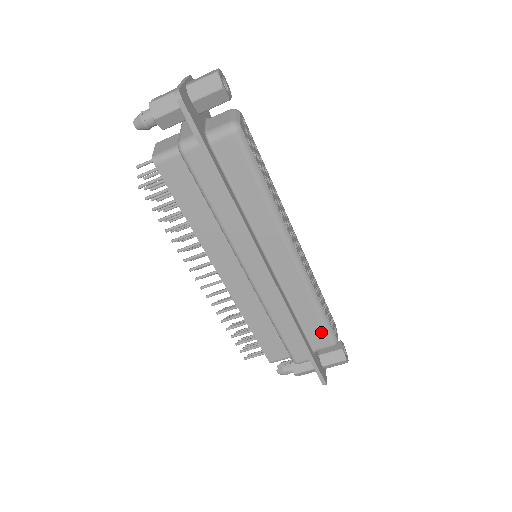
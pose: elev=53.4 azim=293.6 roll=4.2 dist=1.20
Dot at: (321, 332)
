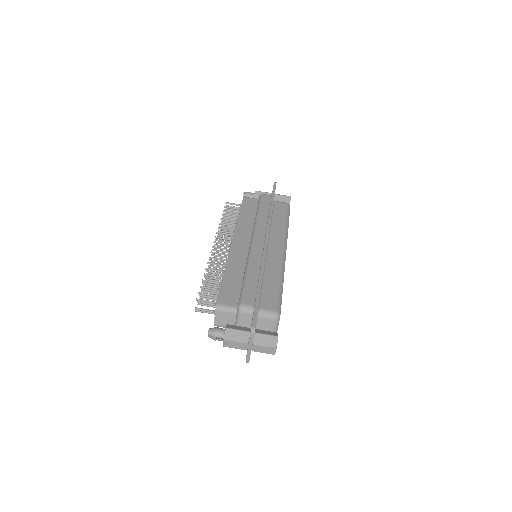
Dot at: (273, 298)
